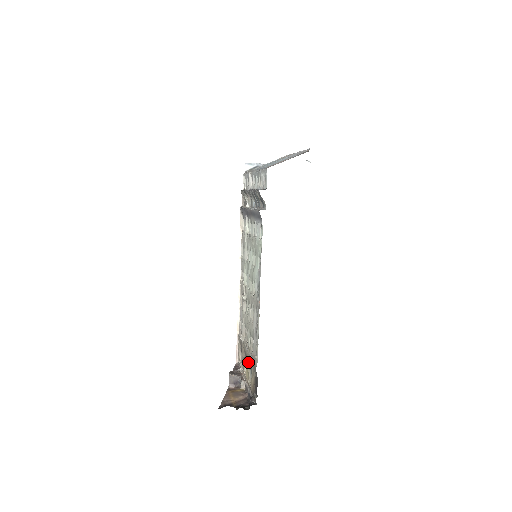
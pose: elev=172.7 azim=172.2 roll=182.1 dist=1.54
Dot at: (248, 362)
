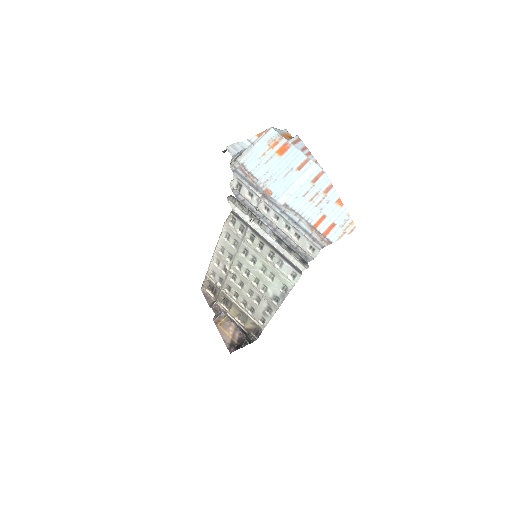
Dot at: (236, 310)
